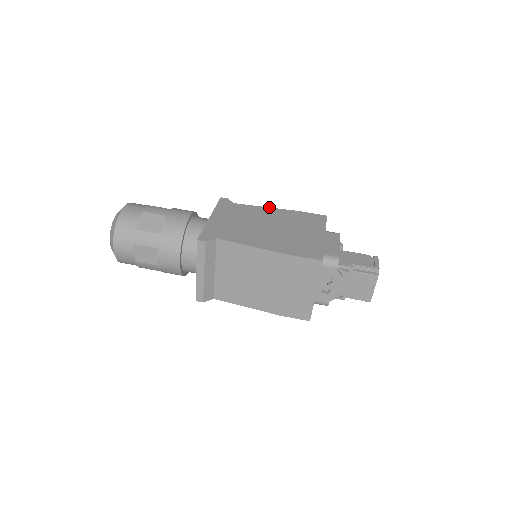
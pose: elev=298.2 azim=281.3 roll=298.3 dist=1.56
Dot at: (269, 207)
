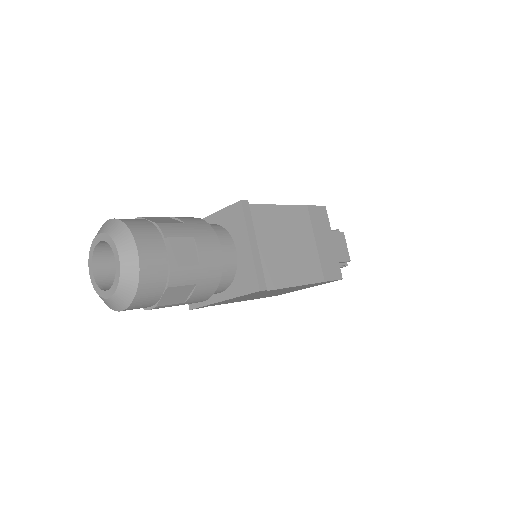
Dot at: occluded
